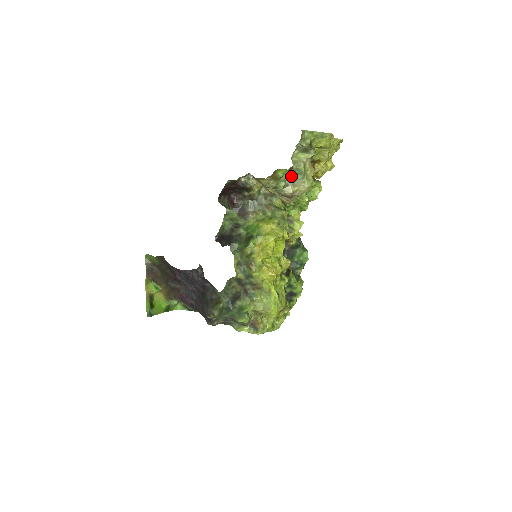
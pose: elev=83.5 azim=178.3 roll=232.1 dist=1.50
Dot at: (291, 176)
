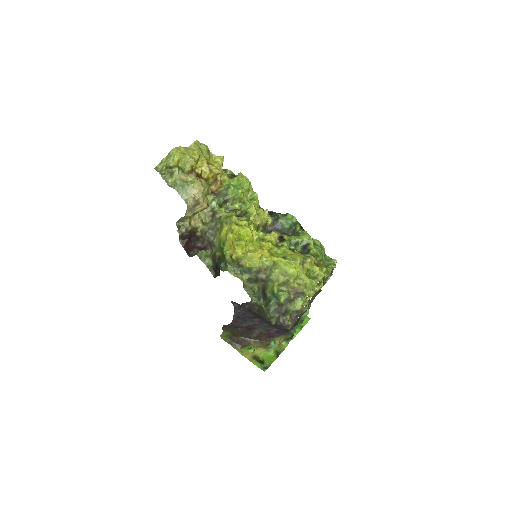
Dot at: (181, 194)
